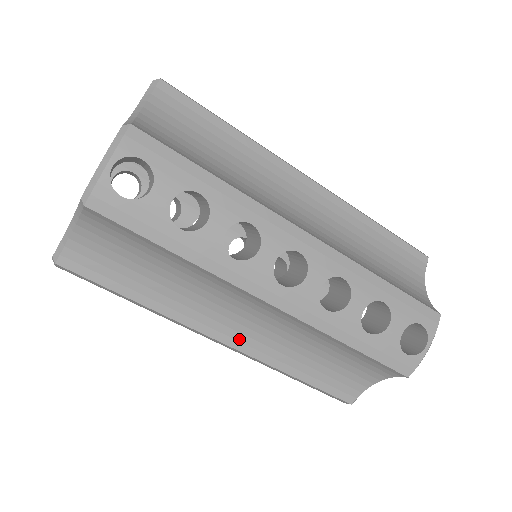
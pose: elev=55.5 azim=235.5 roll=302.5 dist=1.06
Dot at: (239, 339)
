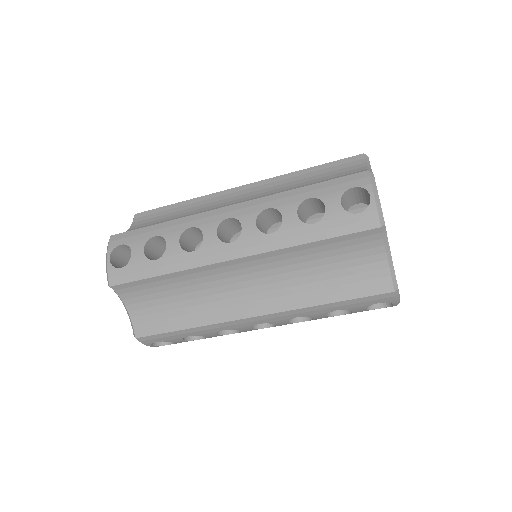
Dot at: (262, 306)
